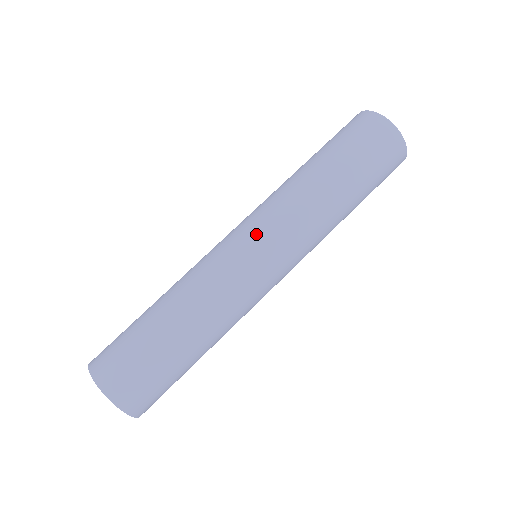
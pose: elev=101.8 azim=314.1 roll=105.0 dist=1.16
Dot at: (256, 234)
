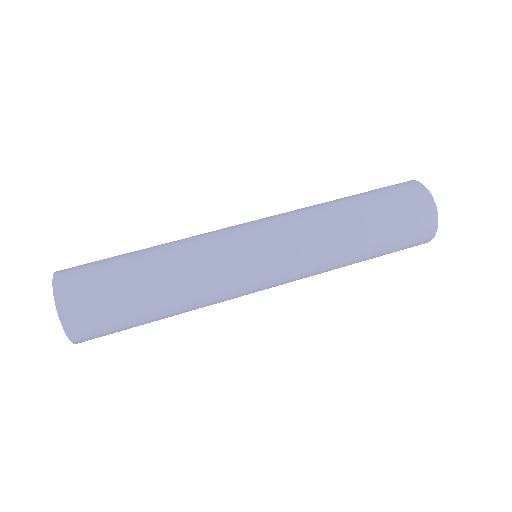
Dot at: (270, 242)
